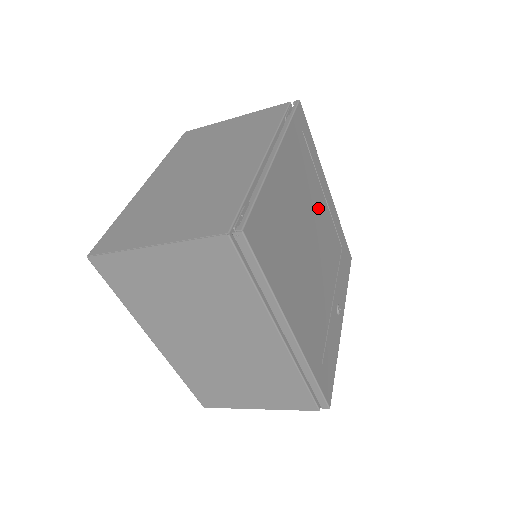
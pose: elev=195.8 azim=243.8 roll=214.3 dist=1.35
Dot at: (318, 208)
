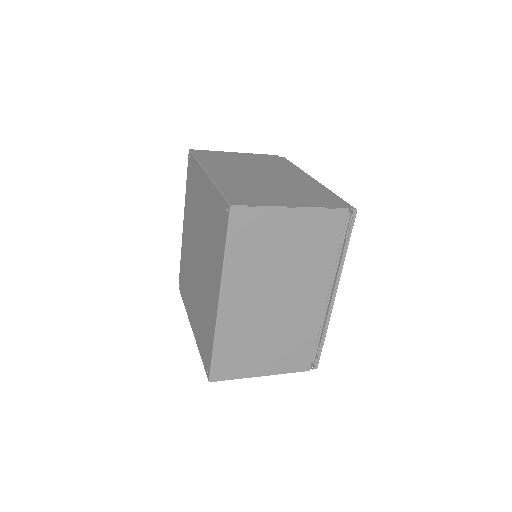
Dot at: occluded
